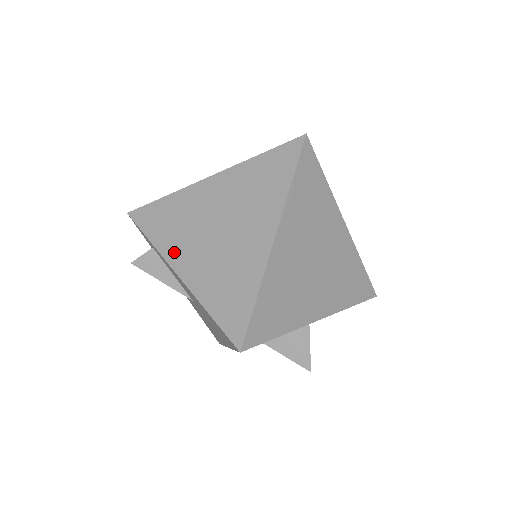
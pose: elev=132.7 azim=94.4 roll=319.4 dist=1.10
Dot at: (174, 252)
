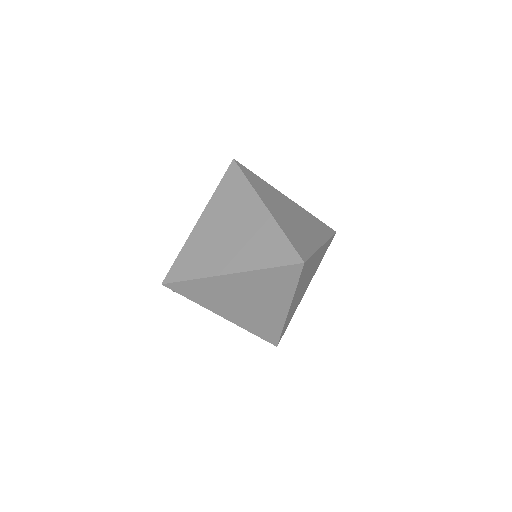
Dot at: (216, 308)
